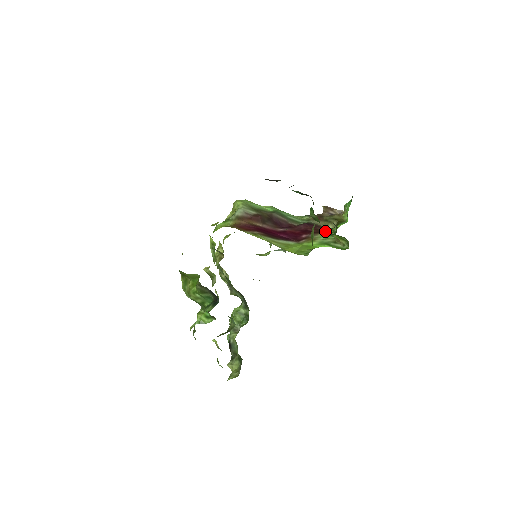
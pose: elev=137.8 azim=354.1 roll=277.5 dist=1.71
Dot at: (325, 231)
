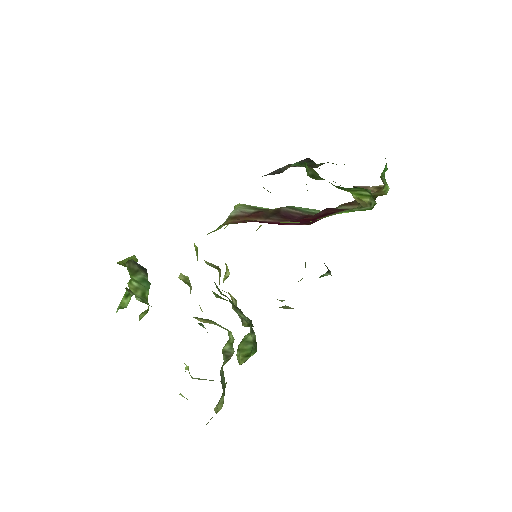
Dot at: occluded
